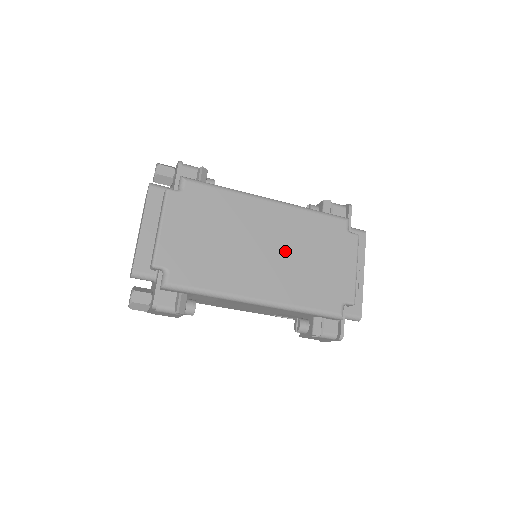
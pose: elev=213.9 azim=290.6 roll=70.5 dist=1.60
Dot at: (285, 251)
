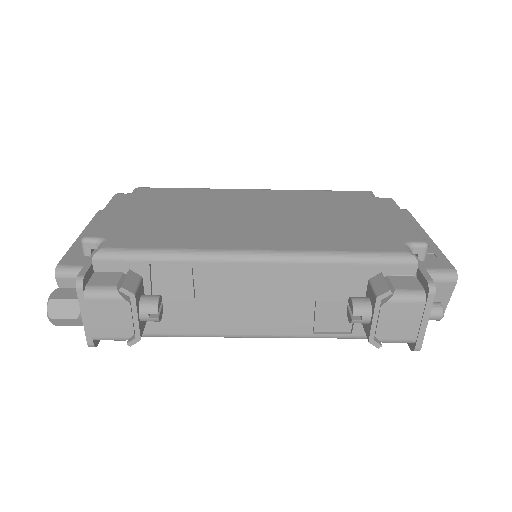
Dot at: (286, 214)
